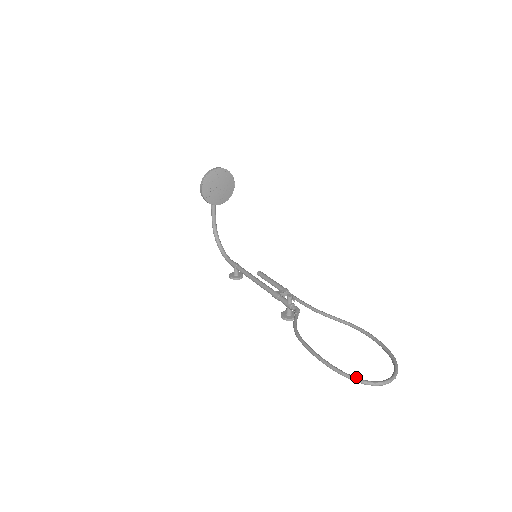
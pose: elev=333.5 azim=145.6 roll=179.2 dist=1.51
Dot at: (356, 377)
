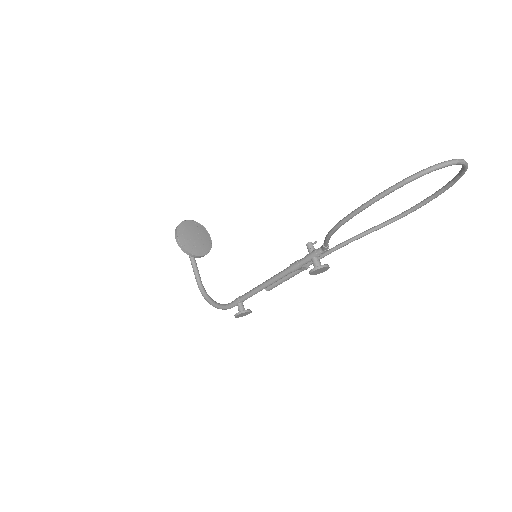
Dot at: (422, 170)
